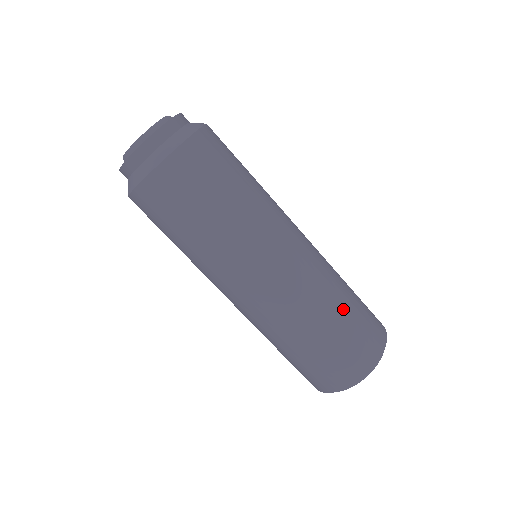
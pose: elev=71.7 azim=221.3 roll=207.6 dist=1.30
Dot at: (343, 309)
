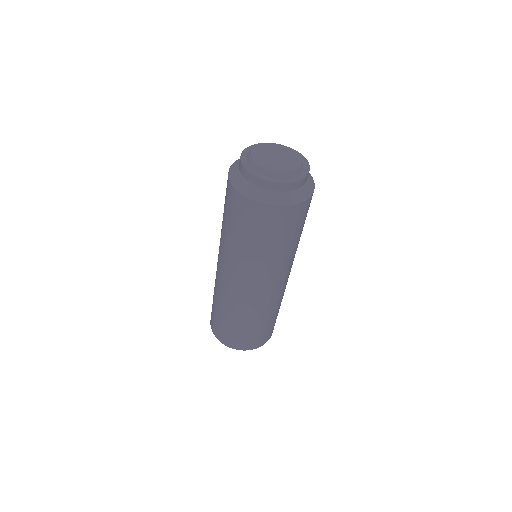
Dot at: (272, 318)
